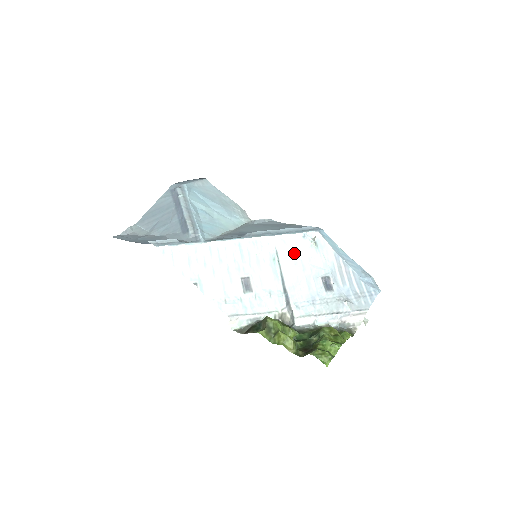
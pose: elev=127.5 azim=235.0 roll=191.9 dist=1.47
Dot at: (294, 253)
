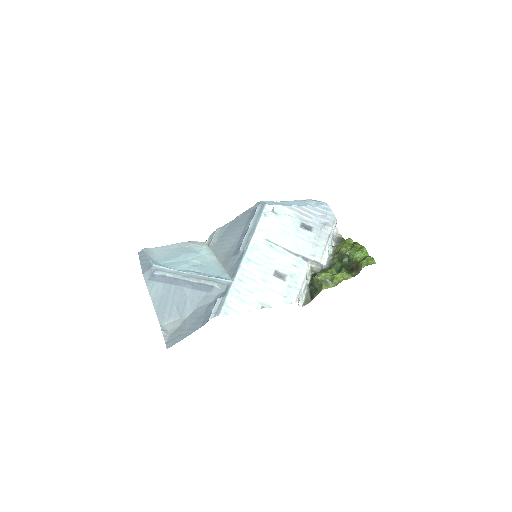
Dot at: (274, 230)
